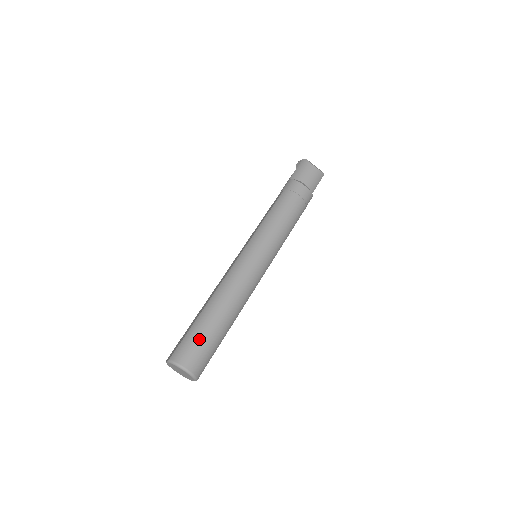
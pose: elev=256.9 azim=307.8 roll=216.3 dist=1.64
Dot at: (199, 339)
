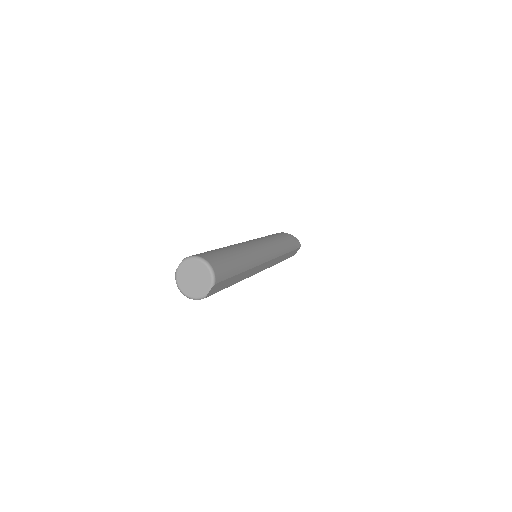
Dot at: (217, 253)
